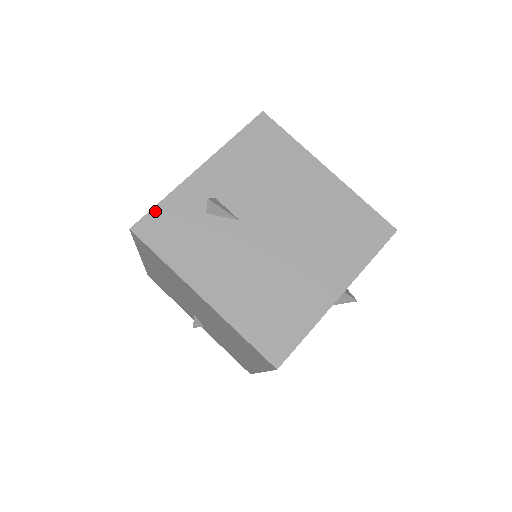
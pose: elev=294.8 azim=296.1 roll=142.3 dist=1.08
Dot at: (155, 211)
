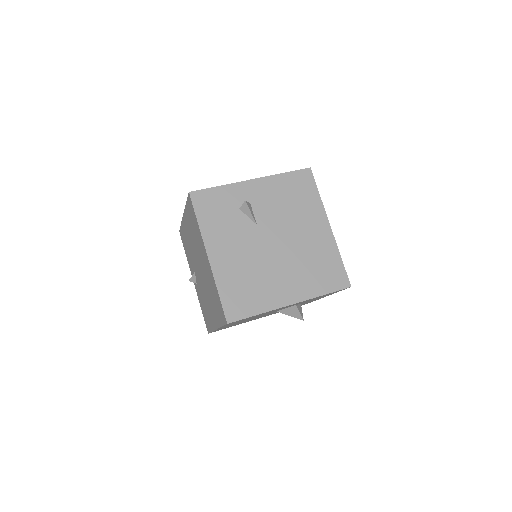
Dot at: (210, 190)
